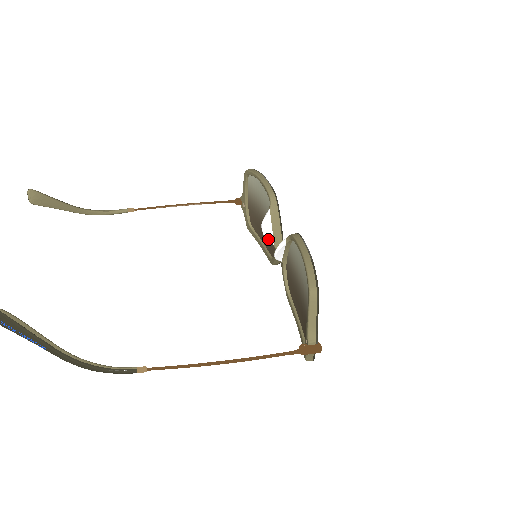
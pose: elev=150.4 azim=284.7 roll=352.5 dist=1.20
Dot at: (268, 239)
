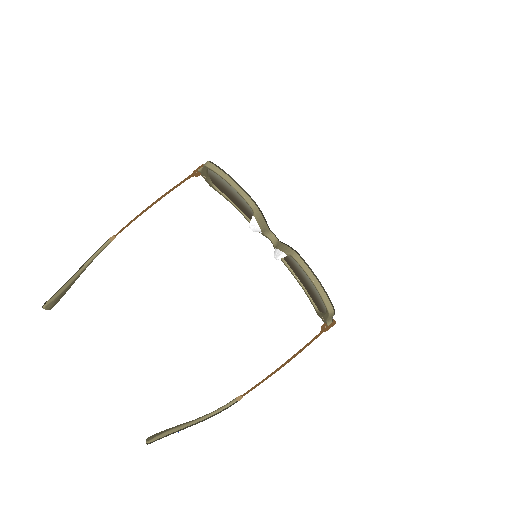
Dot at: occluded
